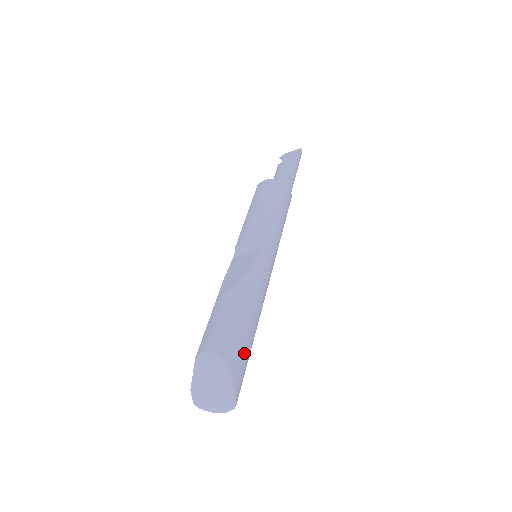
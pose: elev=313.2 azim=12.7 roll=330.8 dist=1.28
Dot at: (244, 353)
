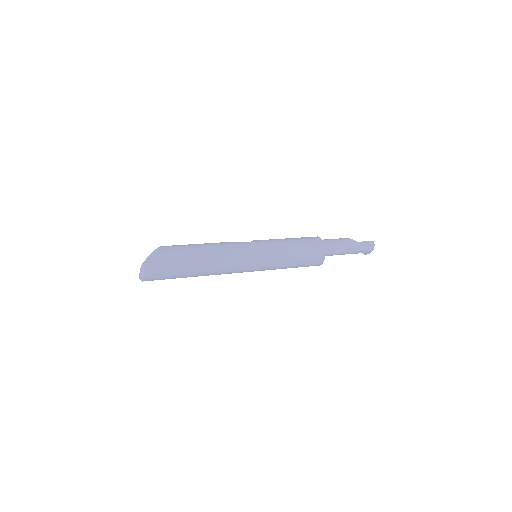
Dot at: (174, 254)
